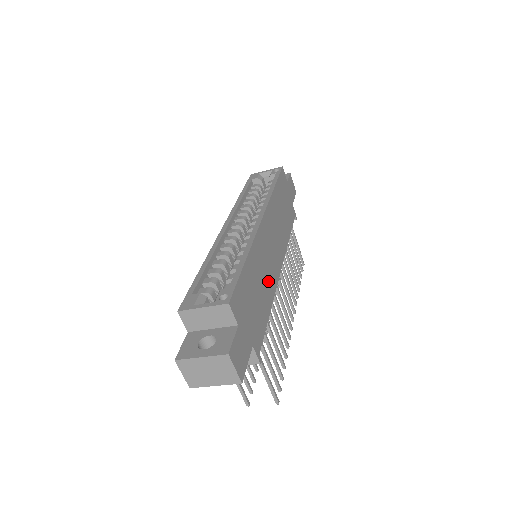
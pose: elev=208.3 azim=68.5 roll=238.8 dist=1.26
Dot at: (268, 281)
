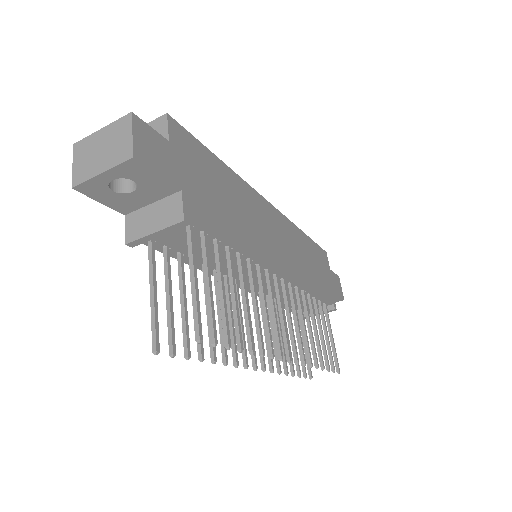
Dot at: (251, 232)
